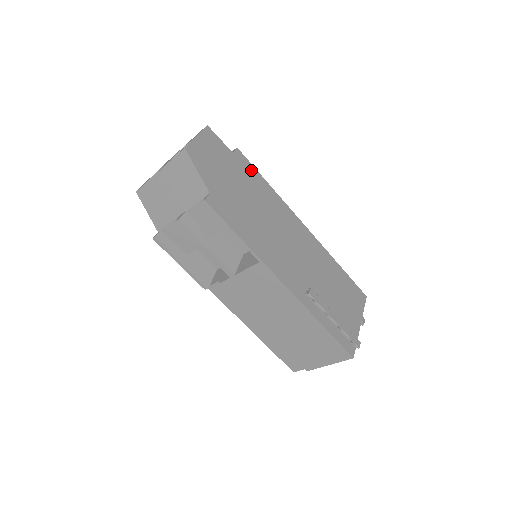
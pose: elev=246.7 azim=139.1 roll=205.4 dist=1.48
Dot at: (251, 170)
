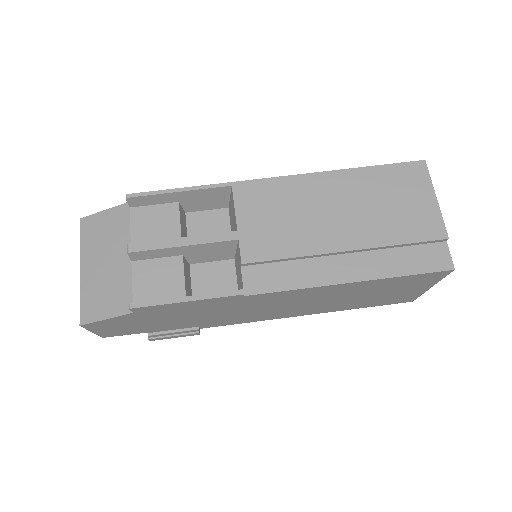
Dot at: occluded
